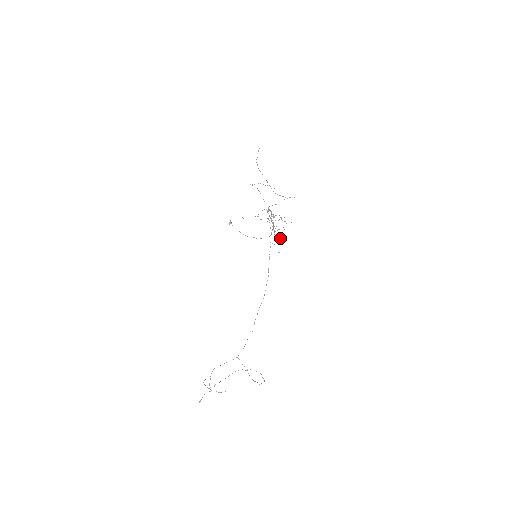
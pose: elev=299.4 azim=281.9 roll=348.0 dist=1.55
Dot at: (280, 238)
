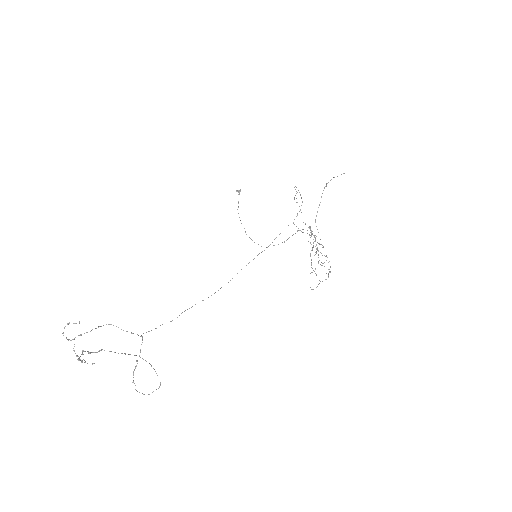
Dot at: occluded
